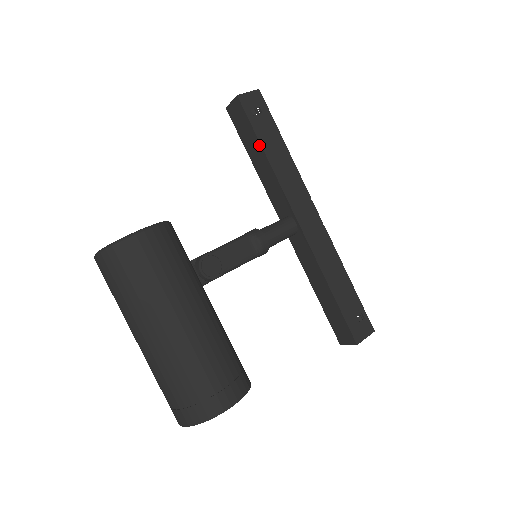
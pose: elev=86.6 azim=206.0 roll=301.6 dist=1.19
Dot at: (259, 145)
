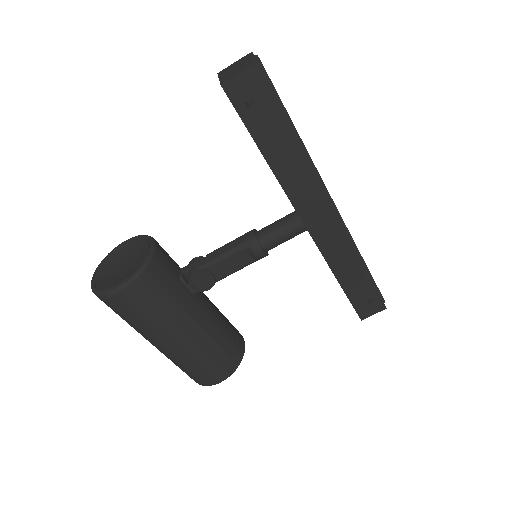
Dot at: occluded
